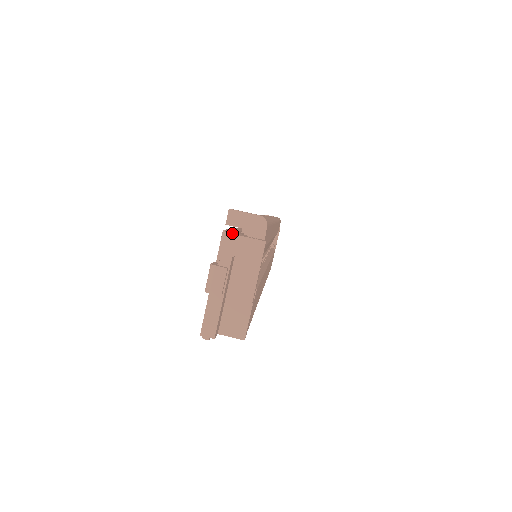
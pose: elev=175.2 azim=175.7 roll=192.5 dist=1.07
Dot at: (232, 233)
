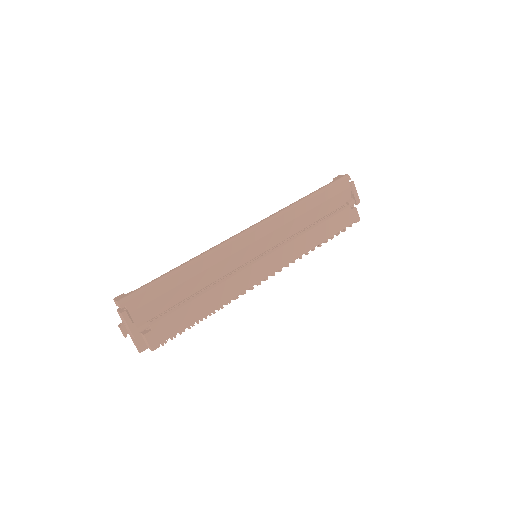
Dot at: (119, 309)
